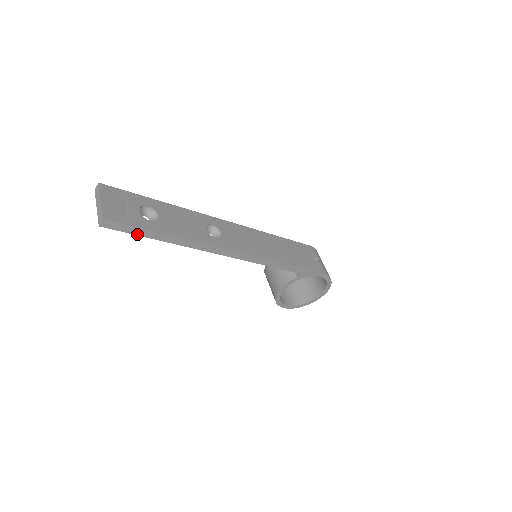
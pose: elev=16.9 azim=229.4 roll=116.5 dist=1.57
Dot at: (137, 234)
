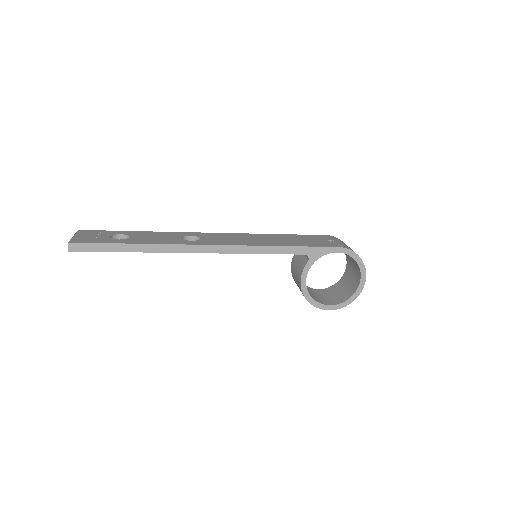
Dot at: (105, 251)
